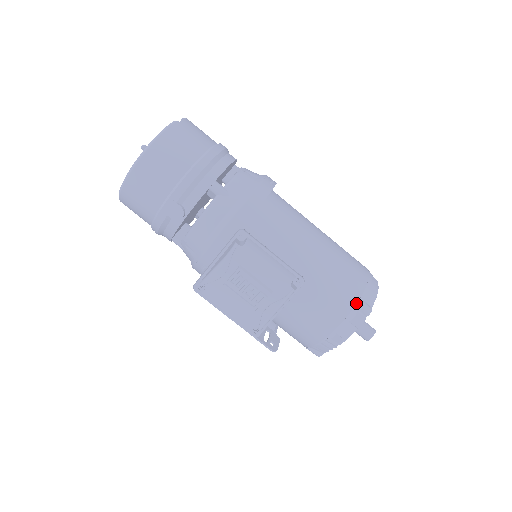
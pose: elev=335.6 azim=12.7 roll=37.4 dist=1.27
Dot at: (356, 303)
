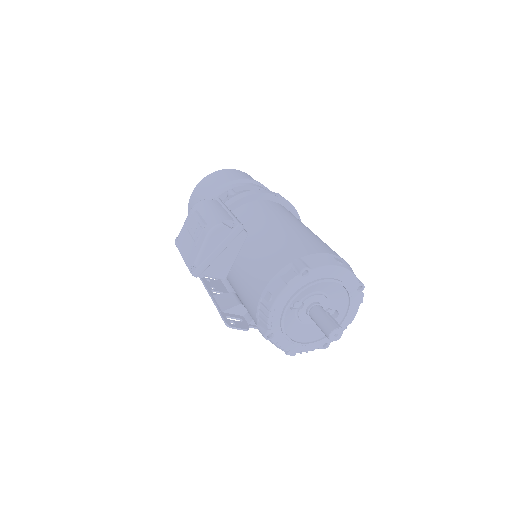
Dot at: (293, 261)
